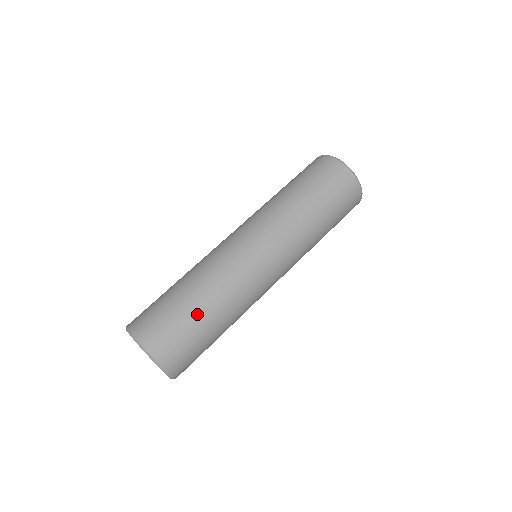
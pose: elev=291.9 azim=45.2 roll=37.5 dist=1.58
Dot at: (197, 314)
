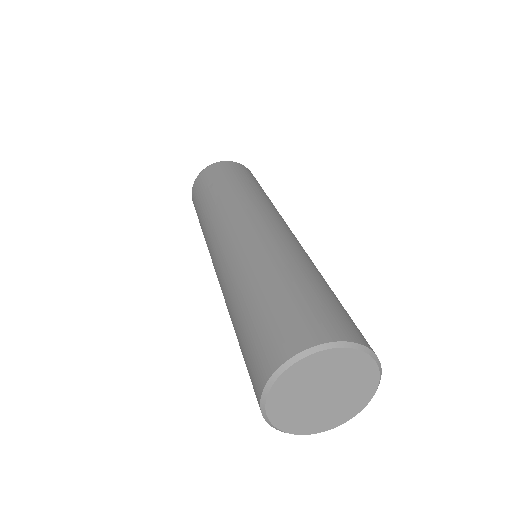
Dot at: (316, 283)
